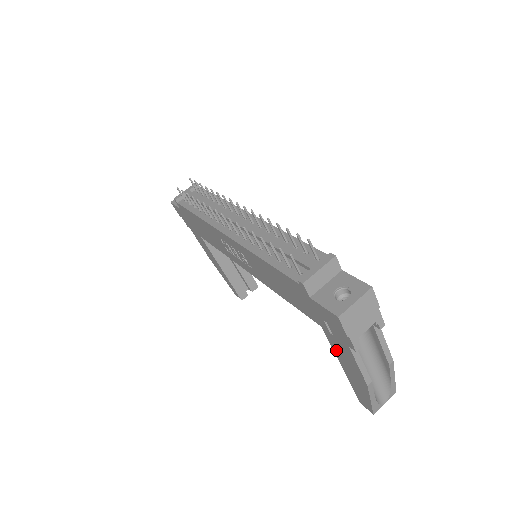
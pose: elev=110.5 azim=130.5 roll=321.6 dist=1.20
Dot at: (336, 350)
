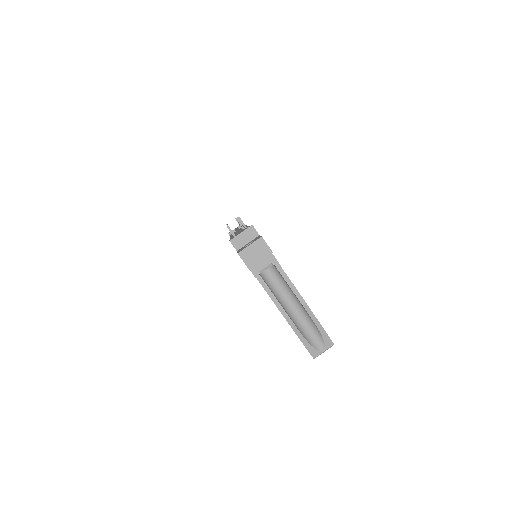
Dot at: occluded
